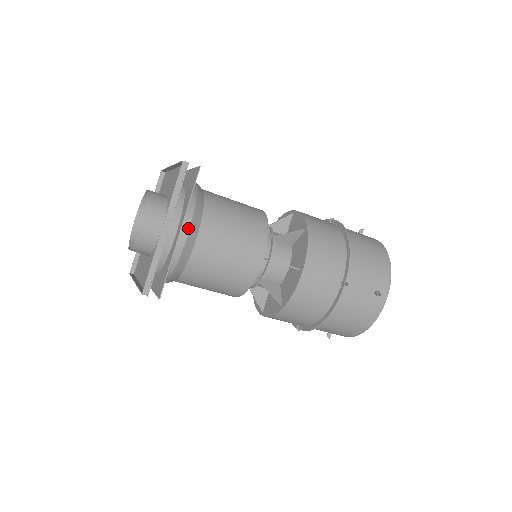
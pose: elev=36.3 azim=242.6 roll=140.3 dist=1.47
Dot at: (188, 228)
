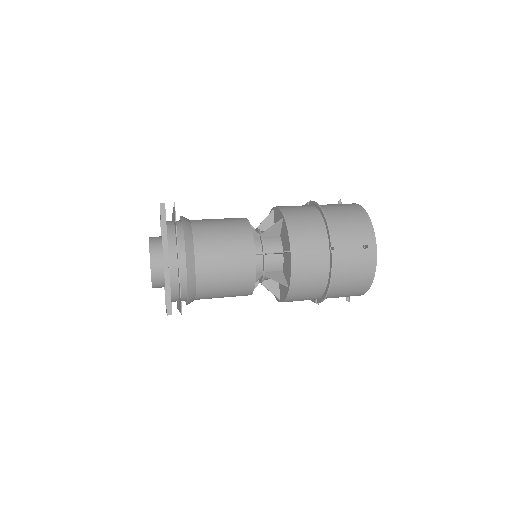
Dot at: (186, 300)
